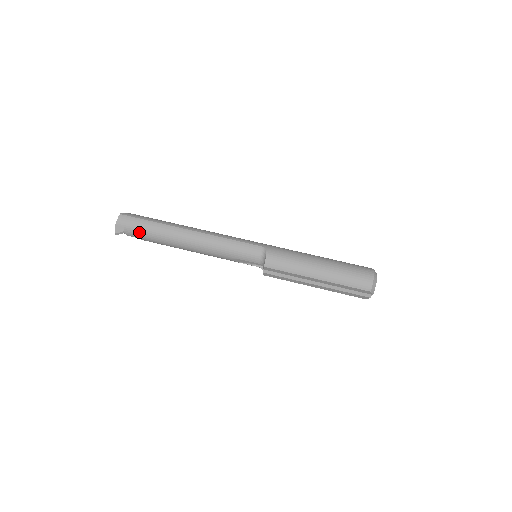
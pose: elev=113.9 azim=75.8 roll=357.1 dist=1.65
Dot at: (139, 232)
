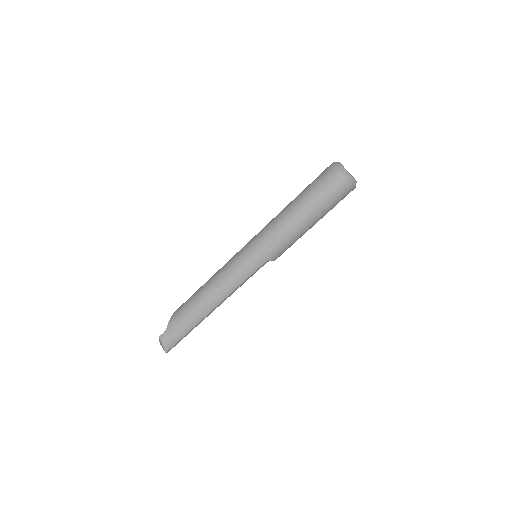
Dot at: occluded
